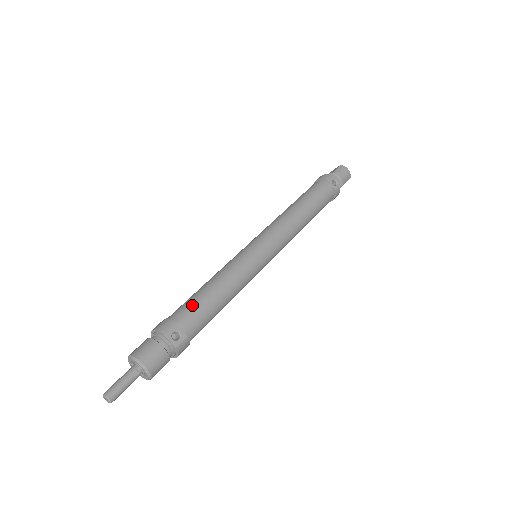
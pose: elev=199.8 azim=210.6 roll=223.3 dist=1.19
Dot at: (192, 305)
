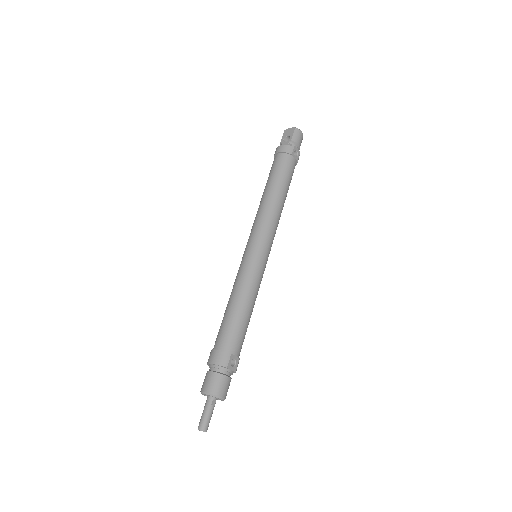
Dot at: (234, 331)
